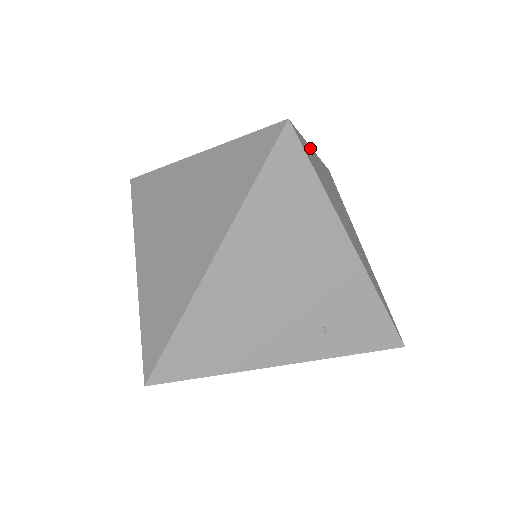
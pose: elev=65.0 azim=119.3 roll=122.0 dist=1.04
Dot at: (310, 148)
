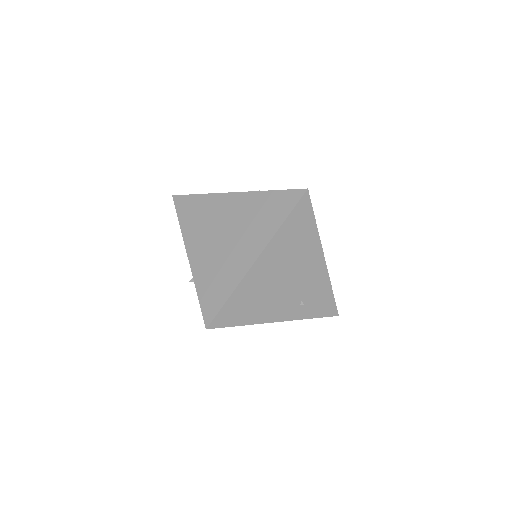
Dot at: occluded
